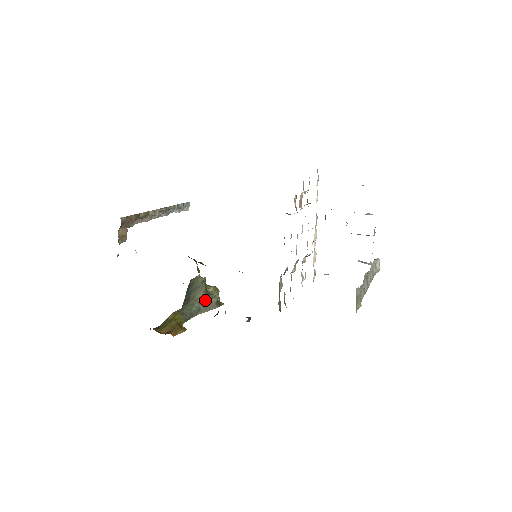
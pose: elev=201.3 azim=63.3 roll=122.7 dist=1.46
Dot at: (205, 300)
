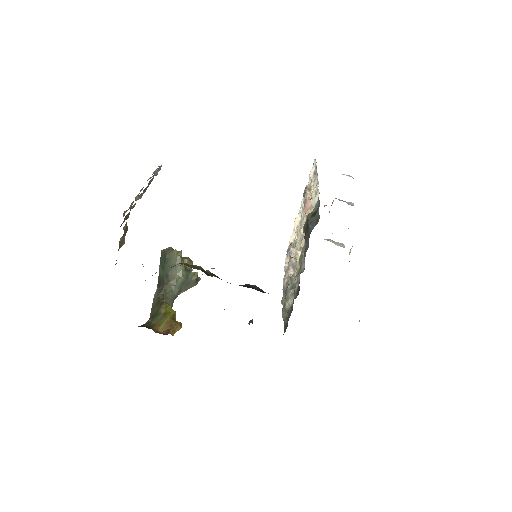
Dot at: (186, 279)
